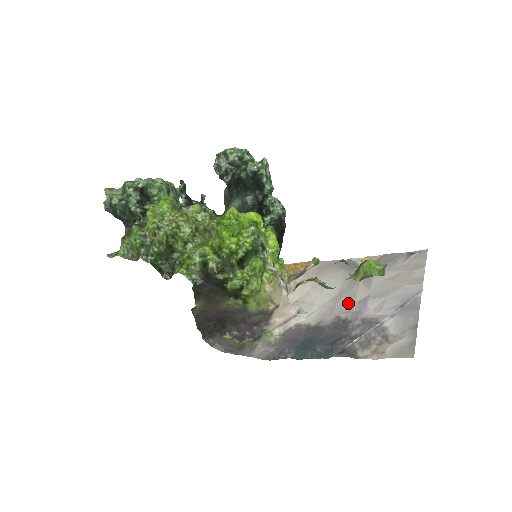
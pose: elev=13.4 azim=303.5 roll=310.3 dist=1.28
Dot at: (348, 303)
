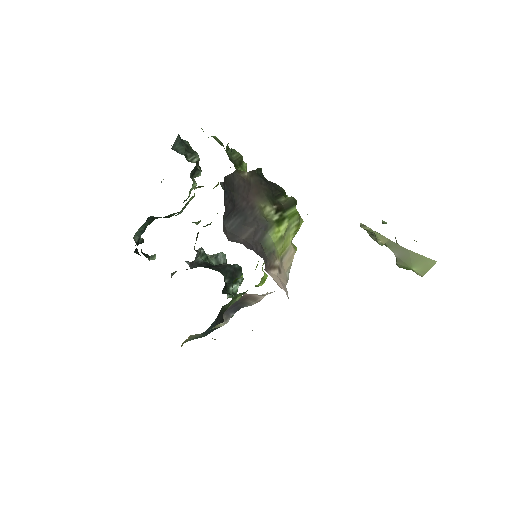
Dot at: occluded
